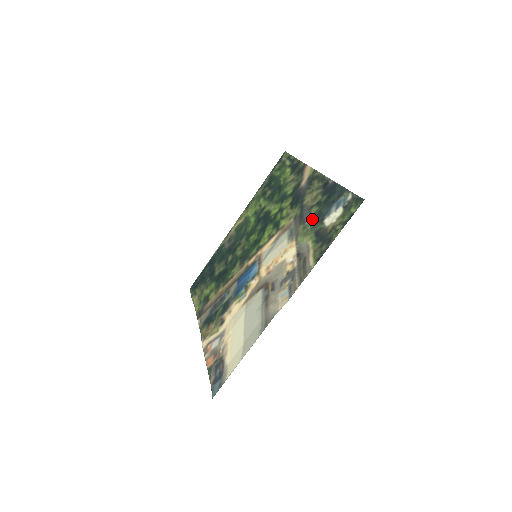
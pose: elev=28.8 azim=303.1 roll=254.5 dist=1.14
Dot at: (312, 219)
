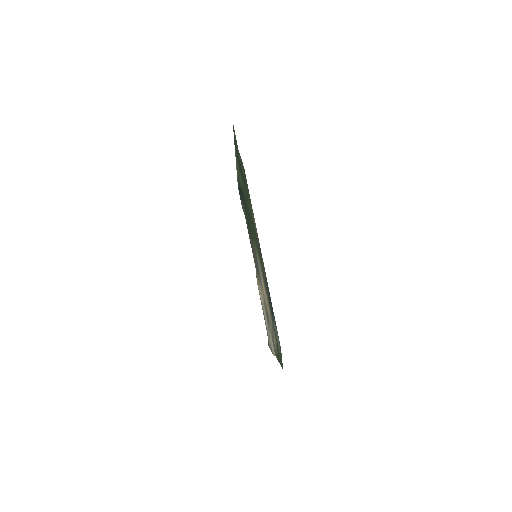
Dot at: (269, 304)
